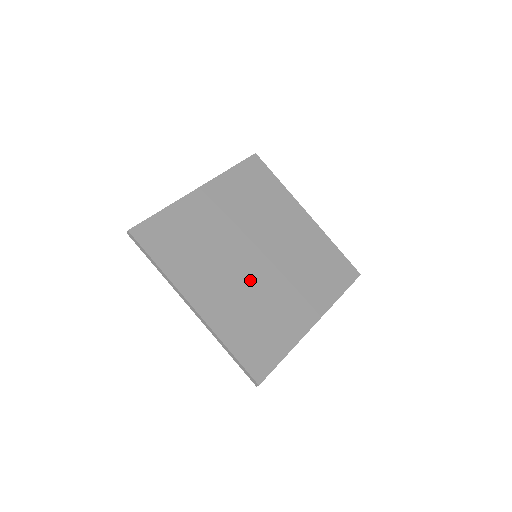
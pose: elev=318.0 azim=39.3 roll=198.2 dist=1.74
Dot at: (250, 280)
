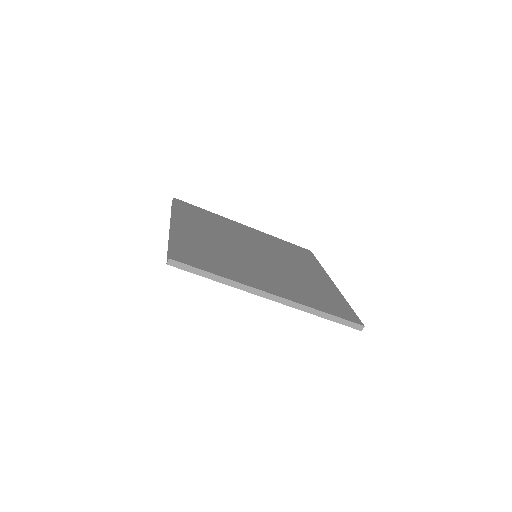
Dot at: (275, 269)
